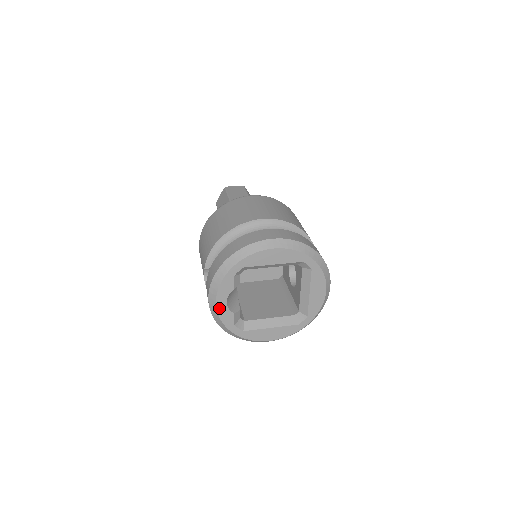
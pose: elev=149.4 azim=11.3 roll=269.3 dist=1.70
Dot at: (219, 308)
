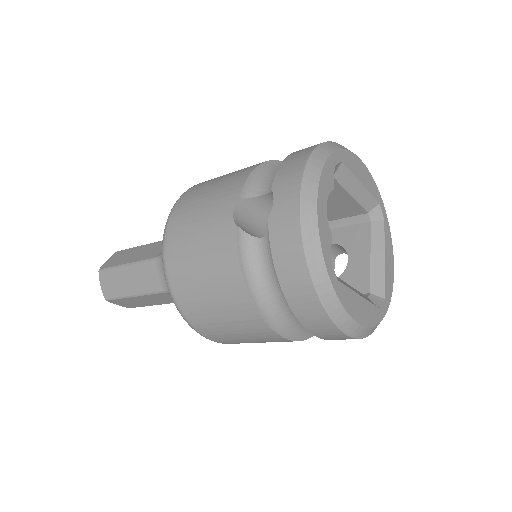
Dot at: (319, 209)
